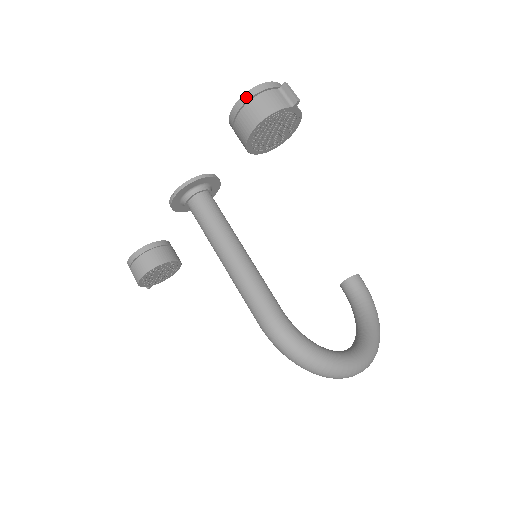
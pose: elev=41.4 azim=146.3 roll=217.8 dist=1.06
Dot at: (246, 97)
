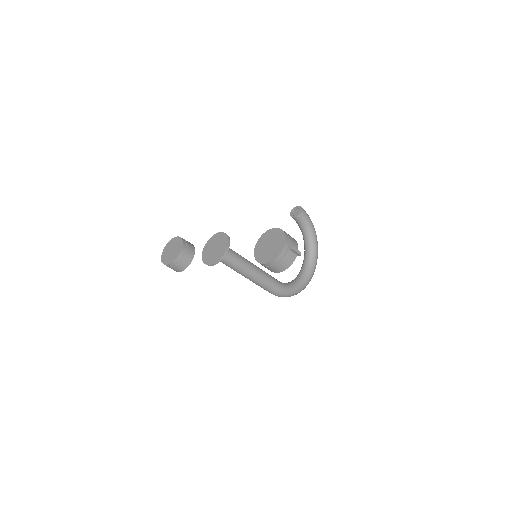
Dot at: (272, 263)
